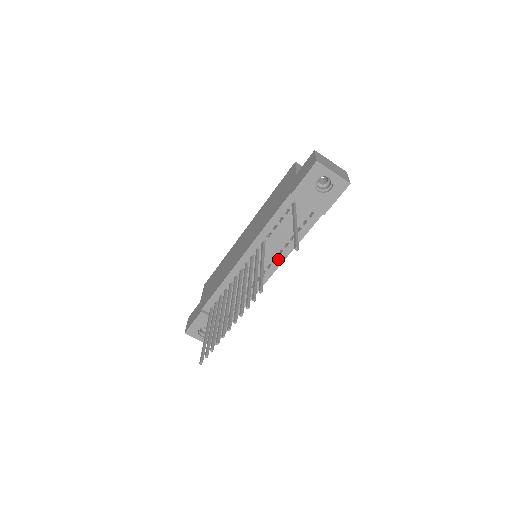
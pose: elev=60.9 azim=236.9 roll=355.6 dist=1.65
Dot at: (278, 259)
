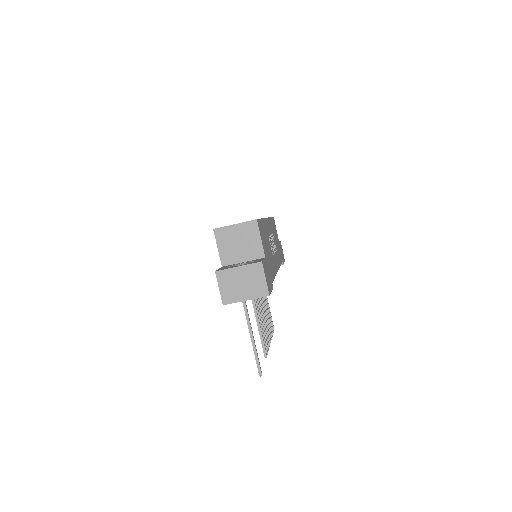
Dot at: occluded
